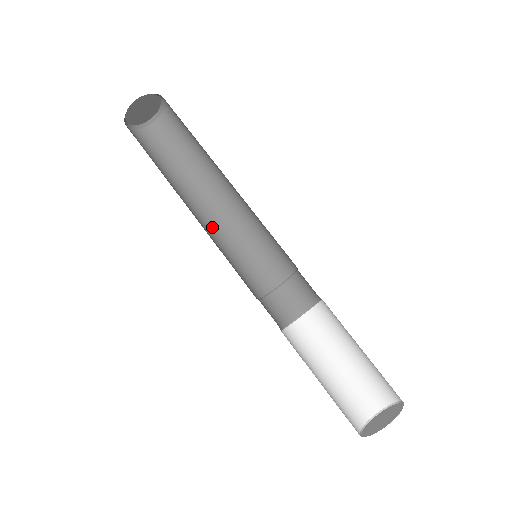
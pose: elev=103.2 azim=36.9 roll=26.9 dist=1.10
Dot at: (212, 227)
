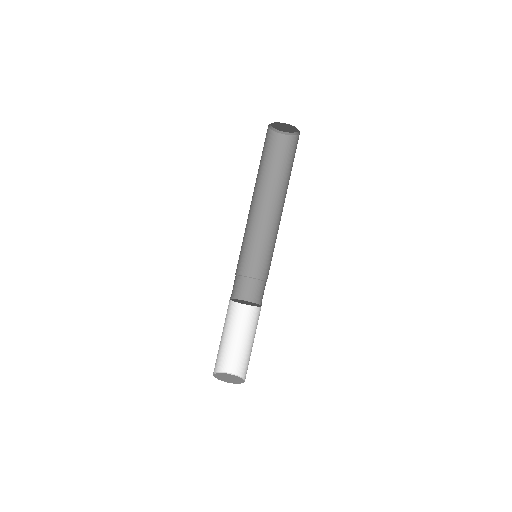
Dot at: (250, 218)
